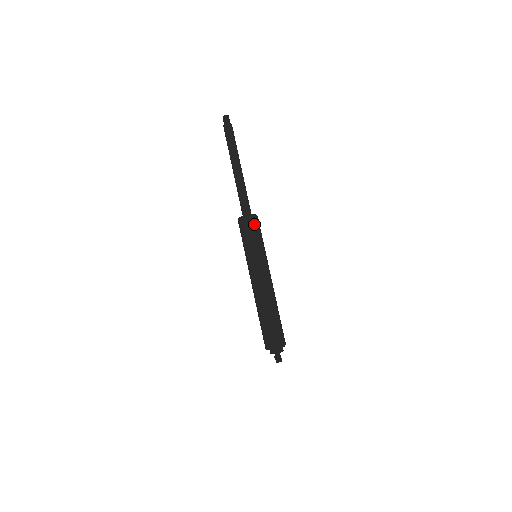
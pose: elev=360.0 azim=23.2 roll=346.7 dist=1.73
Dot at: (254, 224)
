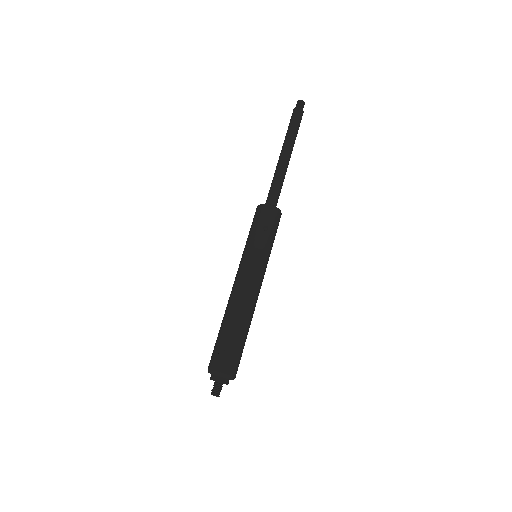
Dot at: (274, 218)
